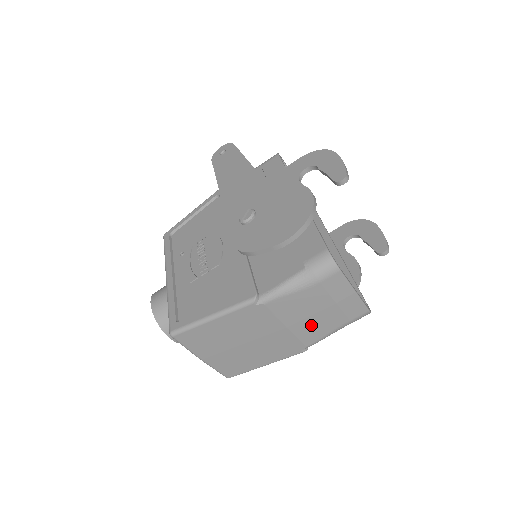
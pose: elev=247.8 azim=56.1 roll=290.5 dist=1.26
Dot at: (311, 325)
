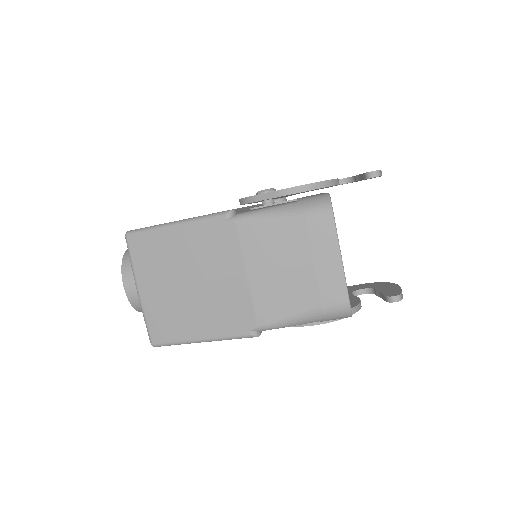
Dot at: (275, 287)
